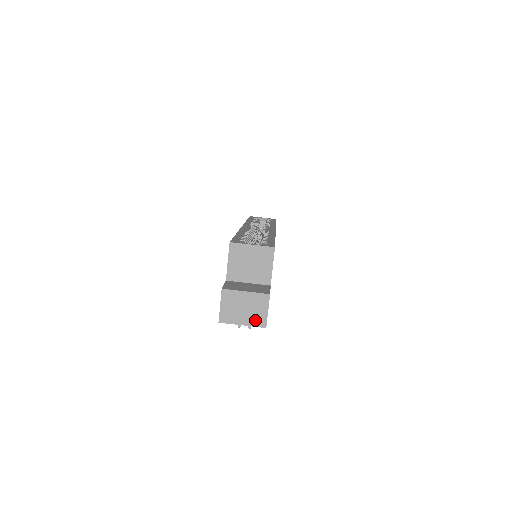
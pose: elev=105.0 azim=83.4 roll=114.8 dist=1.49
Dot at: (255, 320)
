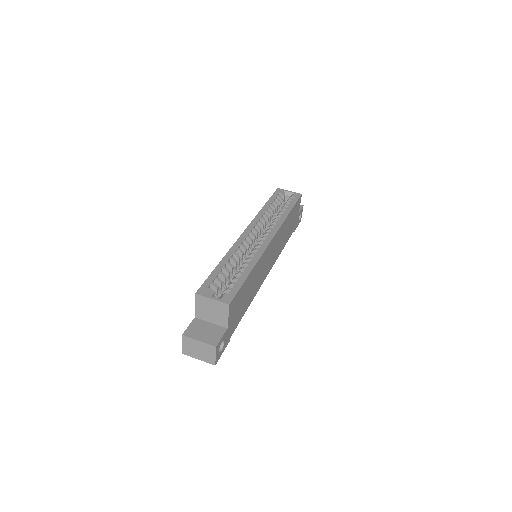
Dot at: (207, 359)
